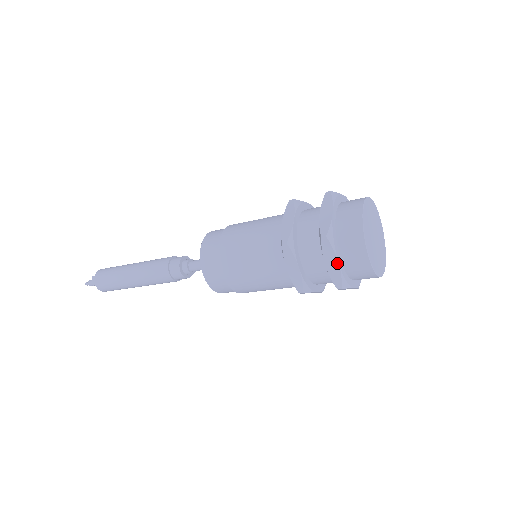
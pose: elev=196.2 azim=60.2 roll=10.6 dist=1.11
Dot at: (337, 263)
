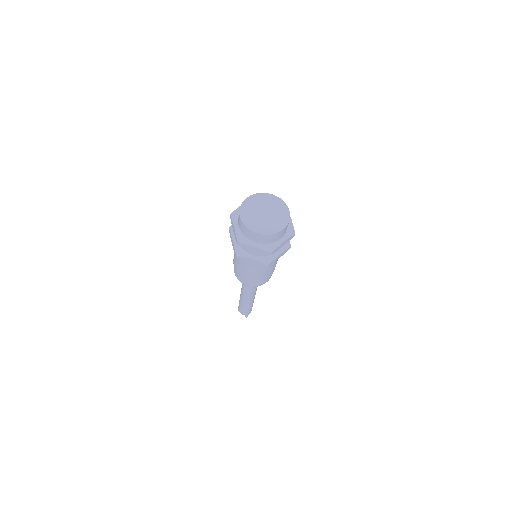
Dot at: (234, 228)
